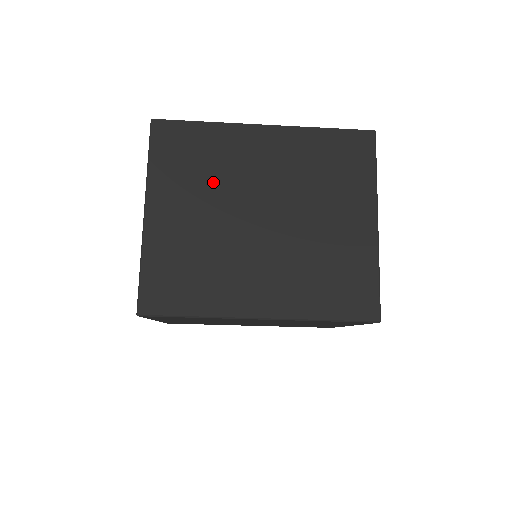
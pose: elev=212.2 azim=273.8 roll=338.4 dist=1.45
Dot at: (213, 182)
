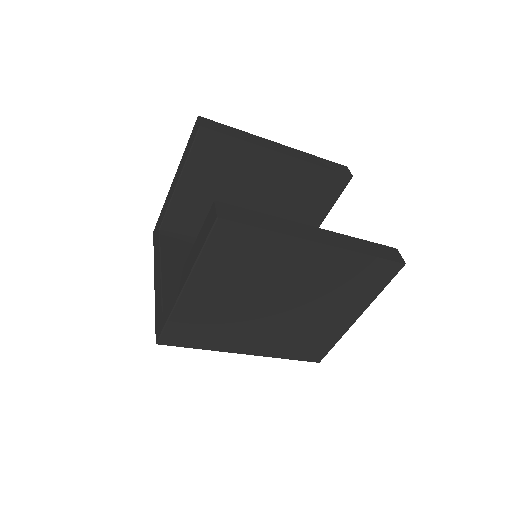
Dot at: (252, 277)
